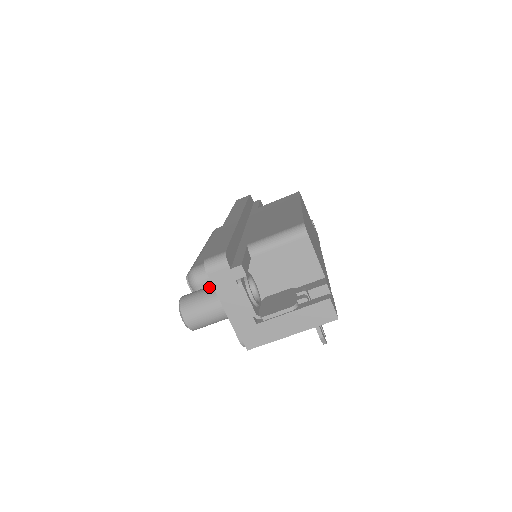
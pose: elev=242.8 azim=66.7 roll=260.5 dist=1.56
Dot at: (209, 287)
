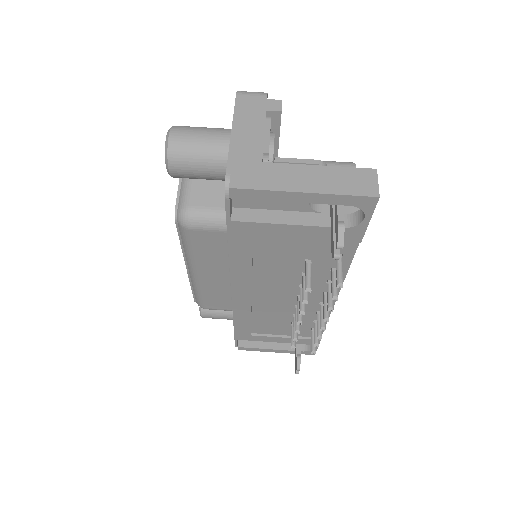
Dot at: occluded
